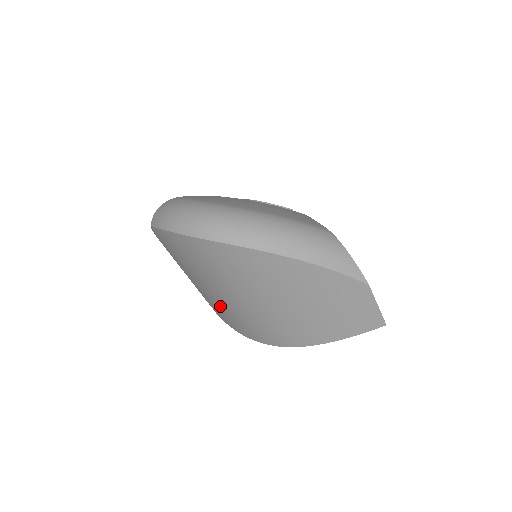
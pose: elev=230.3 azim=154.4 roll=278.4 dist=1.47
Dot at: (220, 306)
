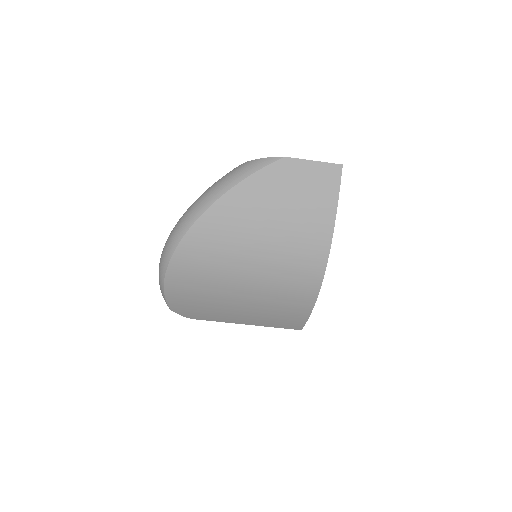
Dot at: (267, 306)
